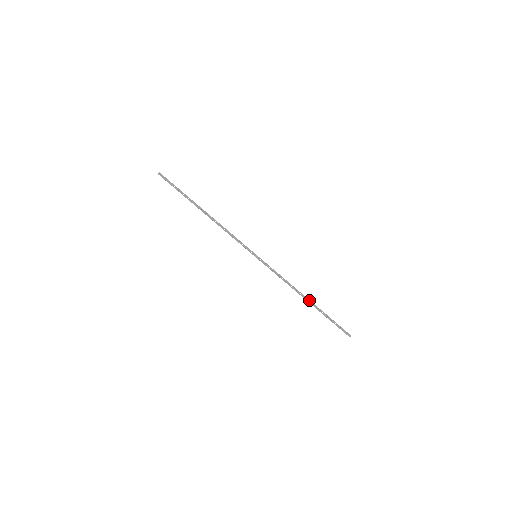
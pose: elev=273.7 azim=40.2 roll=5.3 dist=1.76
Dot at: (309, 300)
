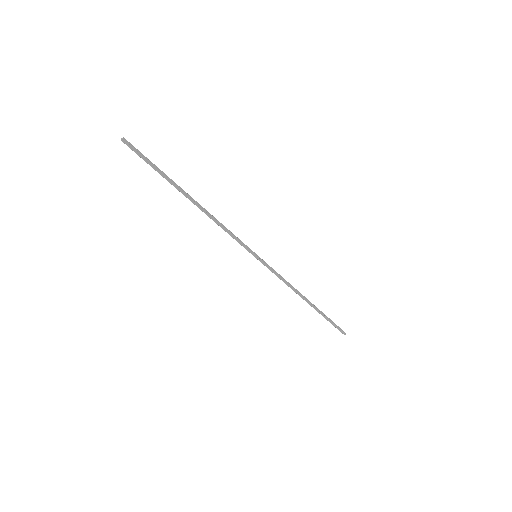
Dot at: occluded
